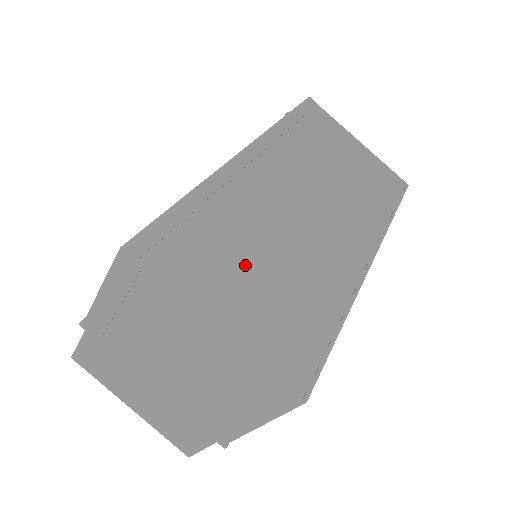
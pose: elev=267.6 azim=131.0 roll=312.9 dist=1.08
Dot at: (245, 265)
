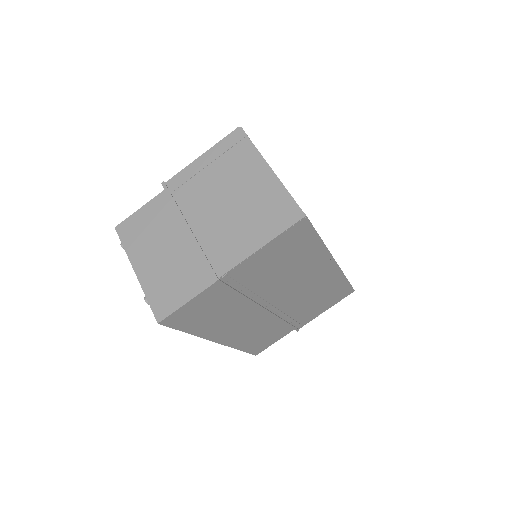
Dot at: occluded
